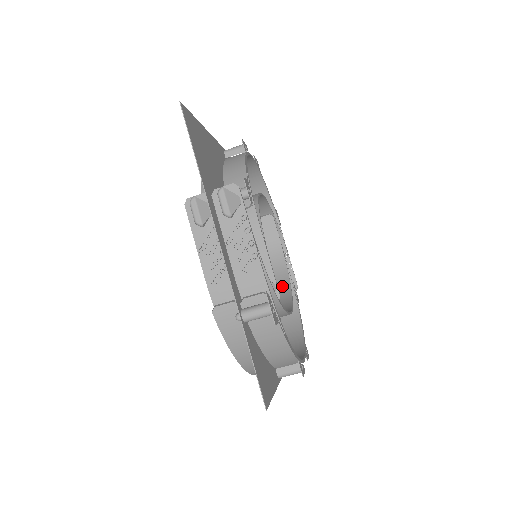
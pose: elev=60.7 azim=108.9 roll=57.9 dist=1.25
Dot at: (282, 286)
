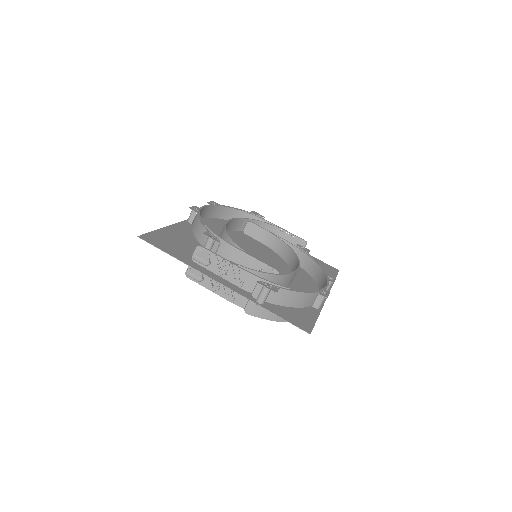
Dot at: (289, 255)
